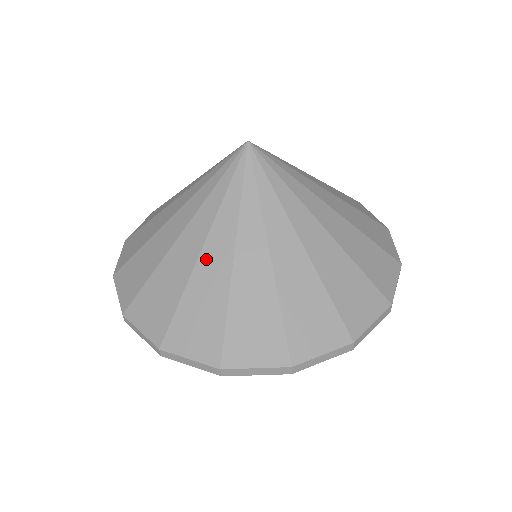
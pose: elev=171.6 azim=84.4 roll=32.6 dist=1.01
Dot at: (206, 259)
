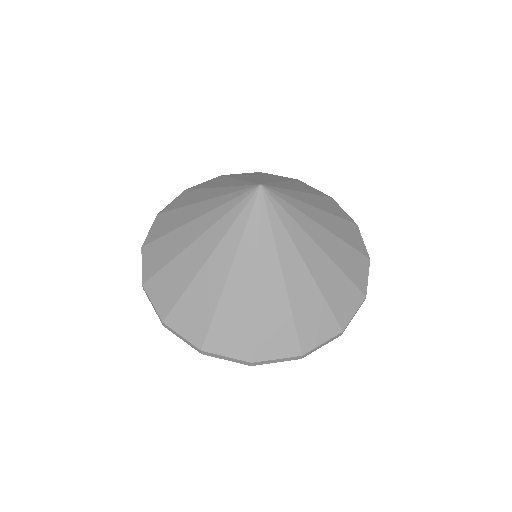
Dot at: (233, 282)
